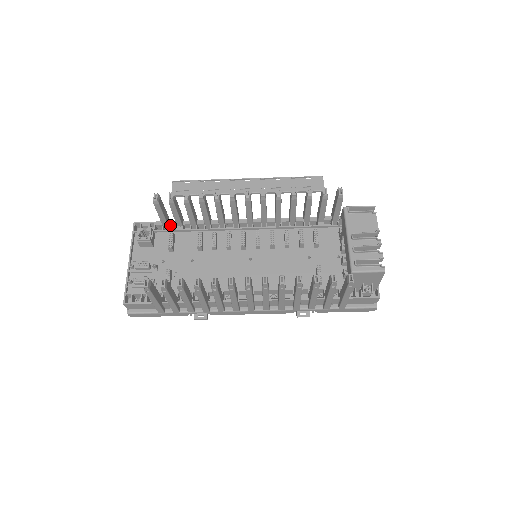
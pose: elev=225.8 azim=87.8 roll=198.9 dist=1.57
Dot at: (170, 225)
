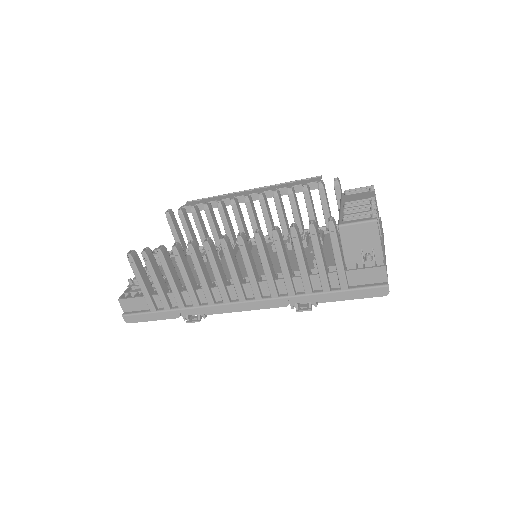
Dot at: occluded
